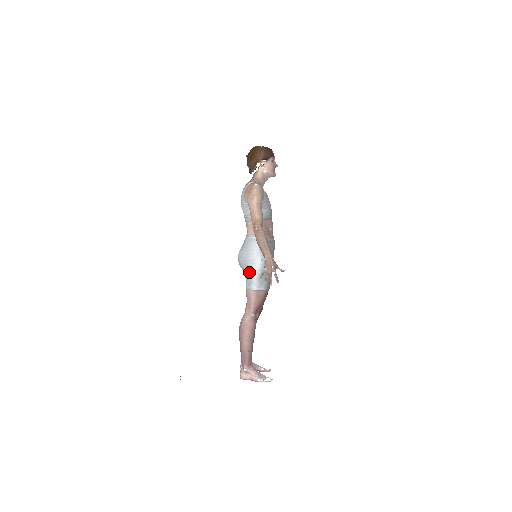
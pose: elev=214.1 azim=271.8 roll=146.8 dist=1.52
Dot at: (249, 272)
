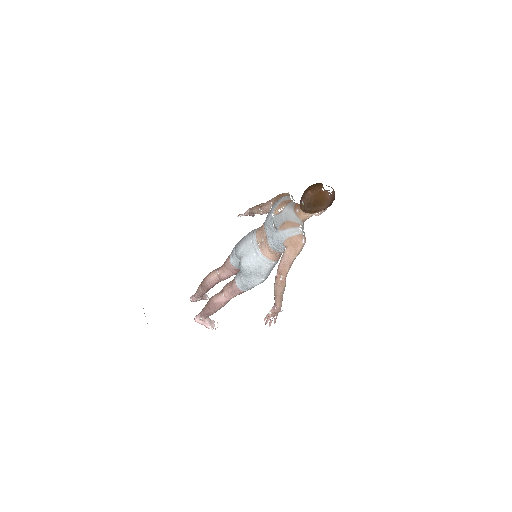
Dot at: (248, 283)
